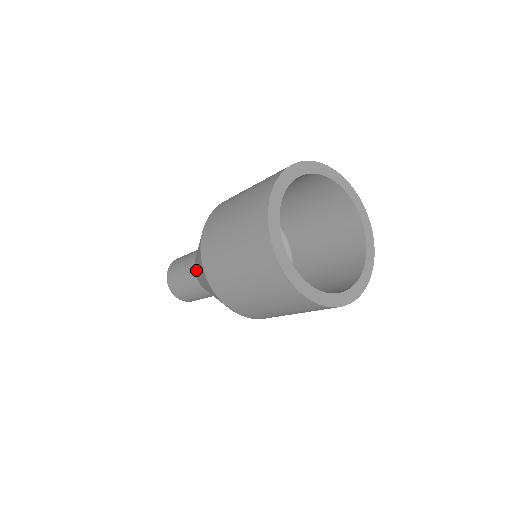
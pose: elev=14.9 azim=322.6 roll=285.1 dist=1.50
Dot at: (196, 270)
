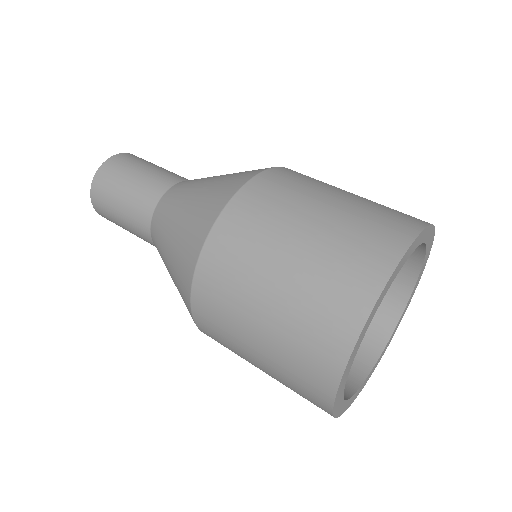
Dot at: occluded
